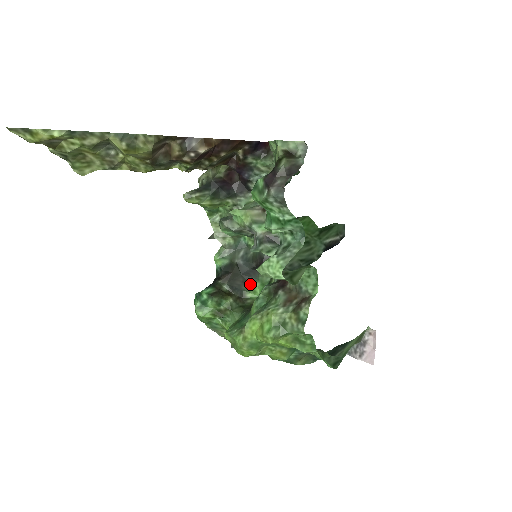
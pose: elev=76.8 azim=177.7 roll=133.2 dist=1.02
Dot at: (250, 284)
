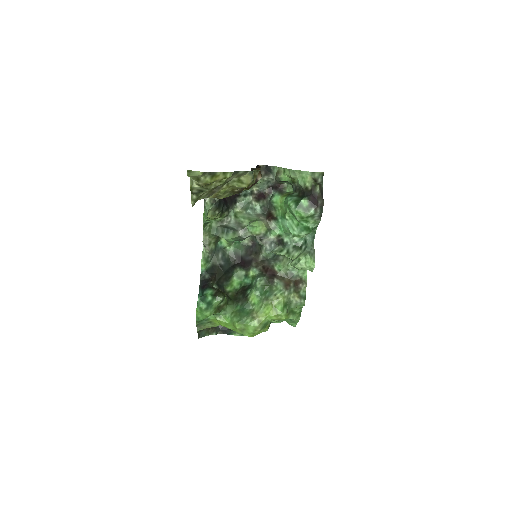
Dot at: (229, 280)
